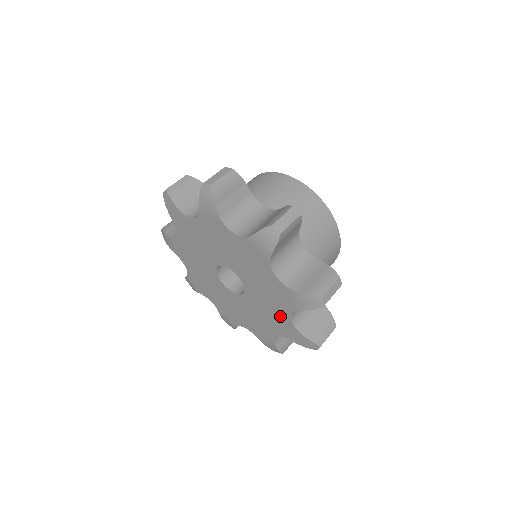
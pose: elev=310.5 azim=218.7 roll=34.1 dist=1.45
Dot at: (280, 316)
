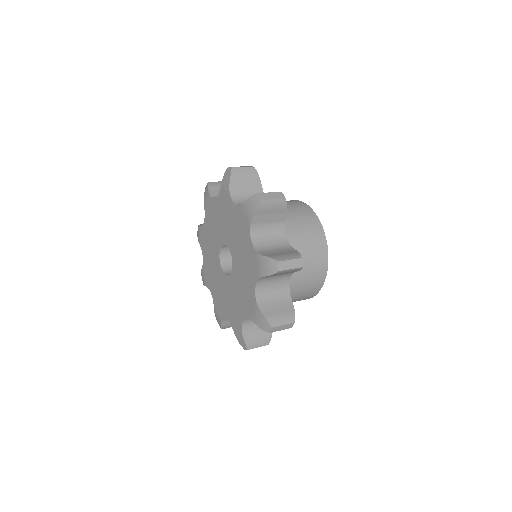
Dot at: (238, 311)
